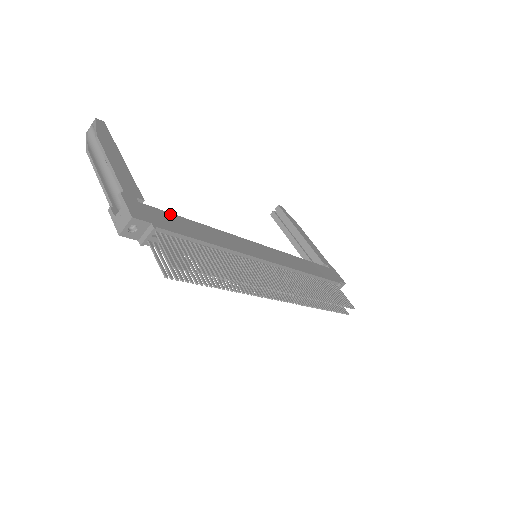
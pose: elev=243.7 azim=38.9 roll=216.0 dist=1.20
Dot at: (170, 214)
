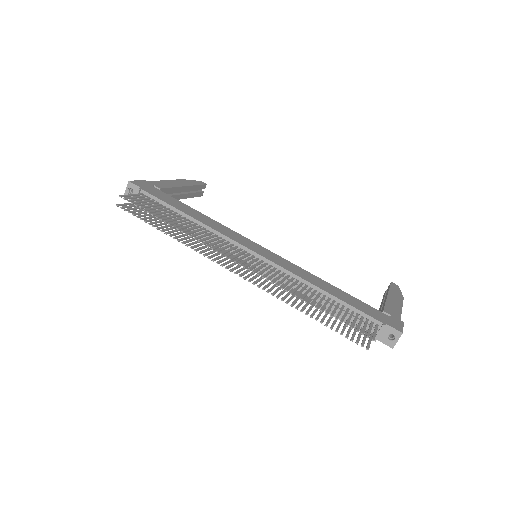
Dot at: (173, 198)
